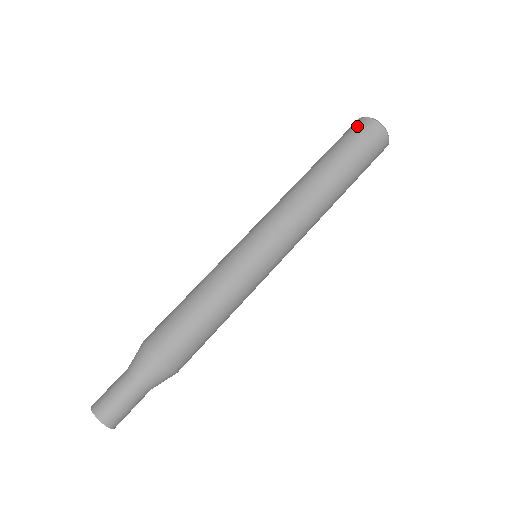
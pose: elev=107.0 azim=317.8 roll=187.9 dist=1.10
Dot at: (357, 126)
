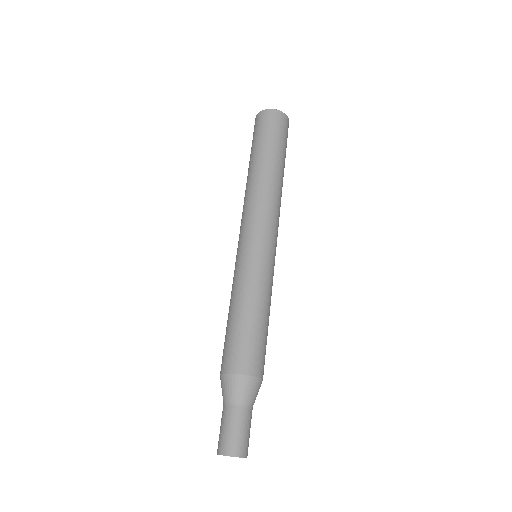
Dot at: (277, 120)
